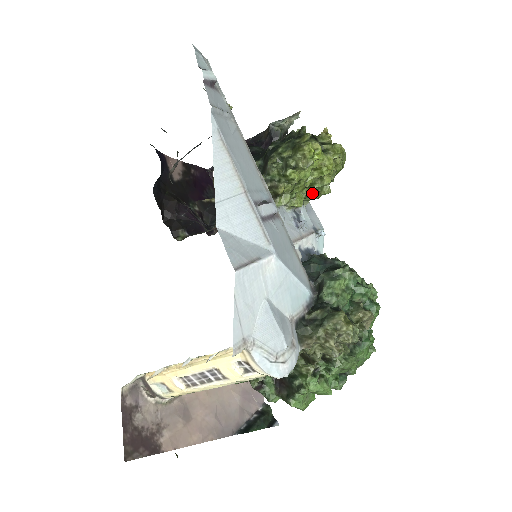
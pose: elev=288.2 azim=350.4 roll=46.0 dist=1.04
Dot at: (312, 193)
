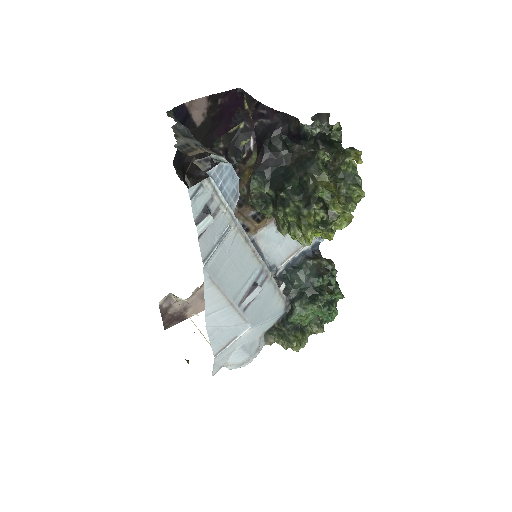
Dot at: occluded
